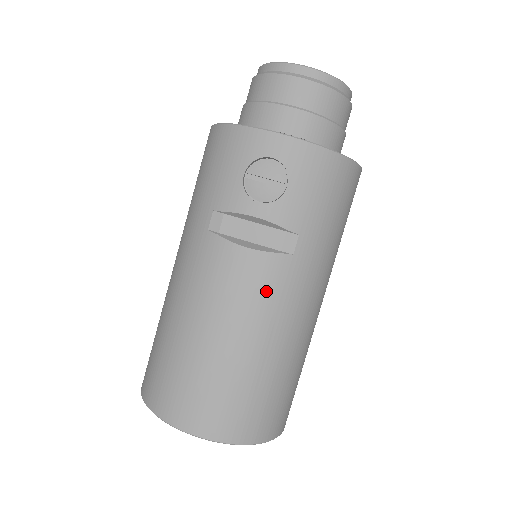
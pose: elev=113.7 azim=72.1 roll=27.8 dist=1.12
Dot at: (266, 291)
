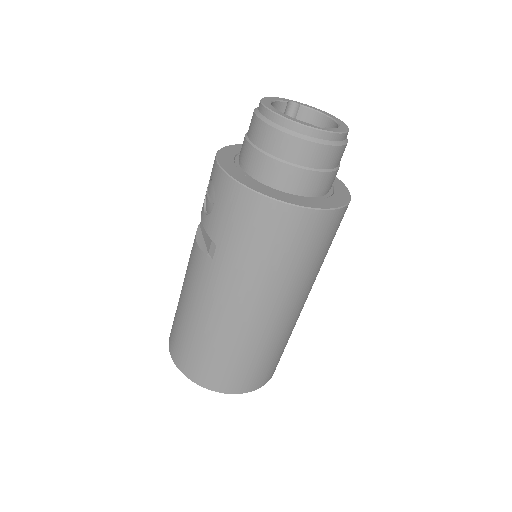
Dot at: (198, 278)
